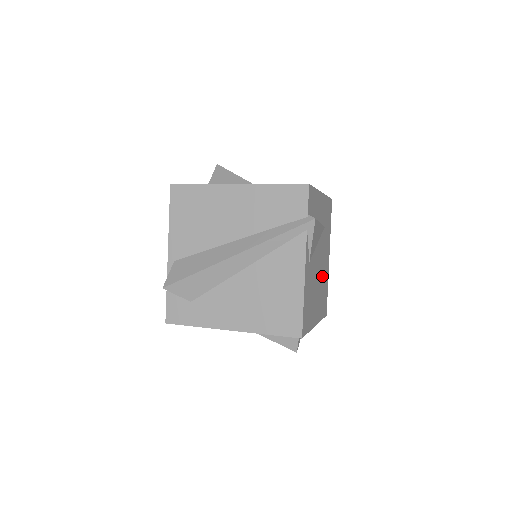
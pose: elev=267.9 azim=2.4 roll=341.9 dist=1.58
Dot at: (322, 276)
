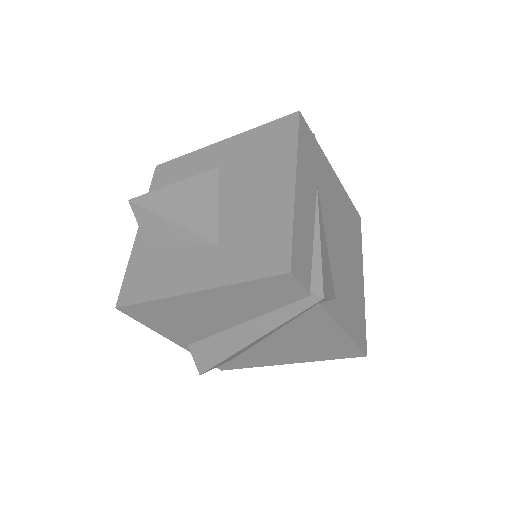
Dot at: (342, 225)
